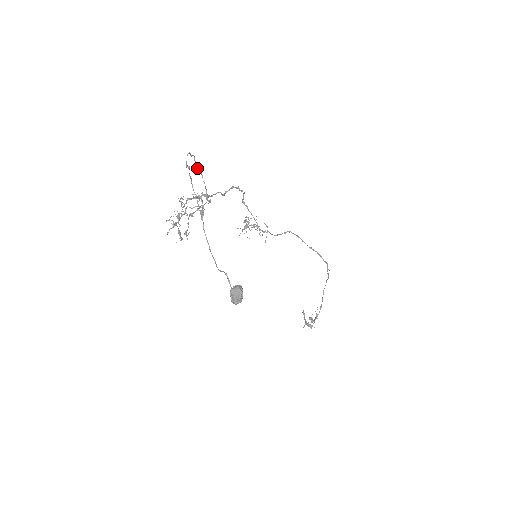
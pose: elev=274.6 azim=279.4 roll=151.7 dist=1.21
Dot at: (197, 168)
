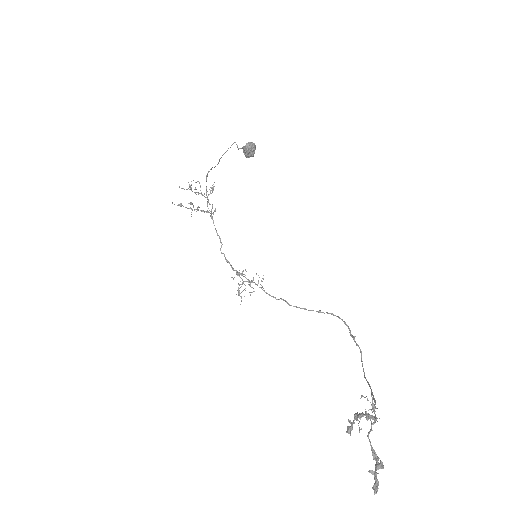
Dot at: (207, 205)
